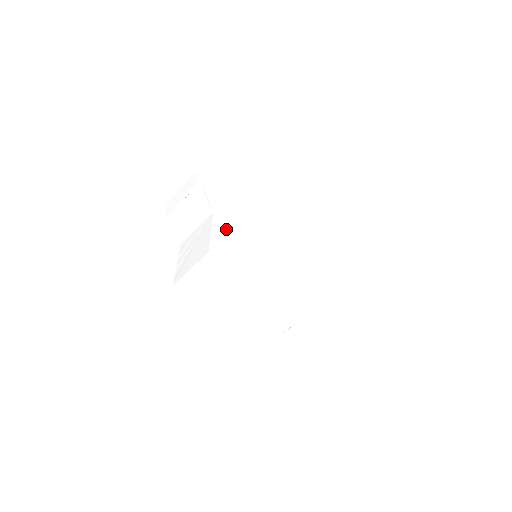
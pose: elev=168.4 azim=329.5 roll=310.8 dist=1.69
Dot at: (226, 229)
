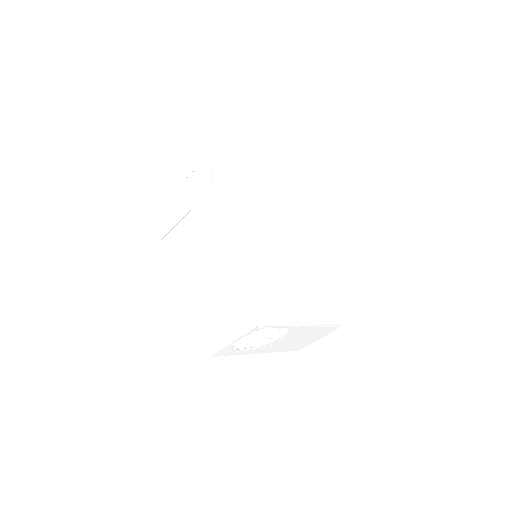
Dot at: (221, 208)
